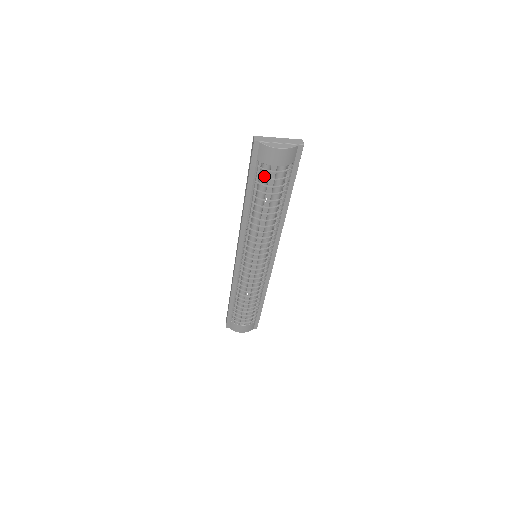
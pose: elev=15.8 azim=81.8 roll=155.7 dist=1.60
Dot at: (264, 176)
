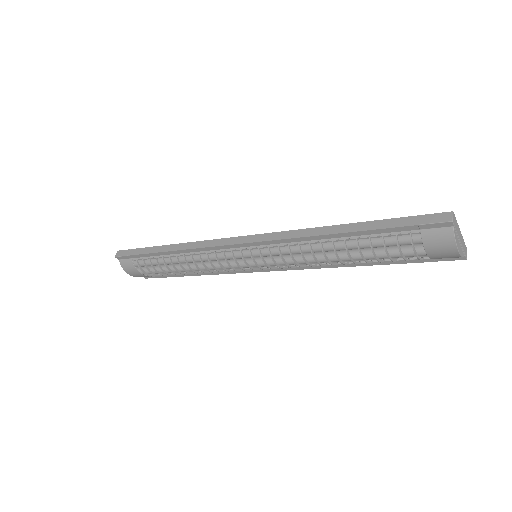
Dot at: (399, 243)
